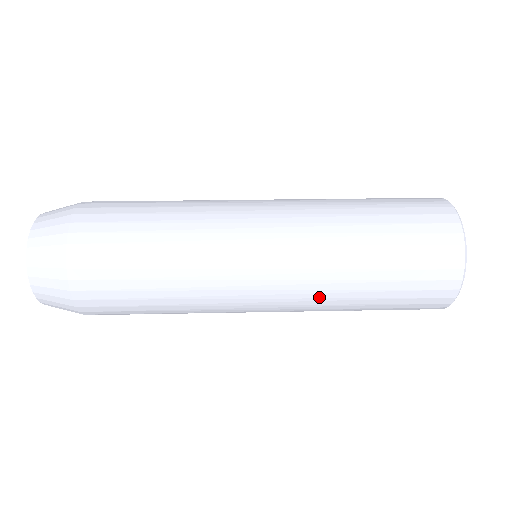
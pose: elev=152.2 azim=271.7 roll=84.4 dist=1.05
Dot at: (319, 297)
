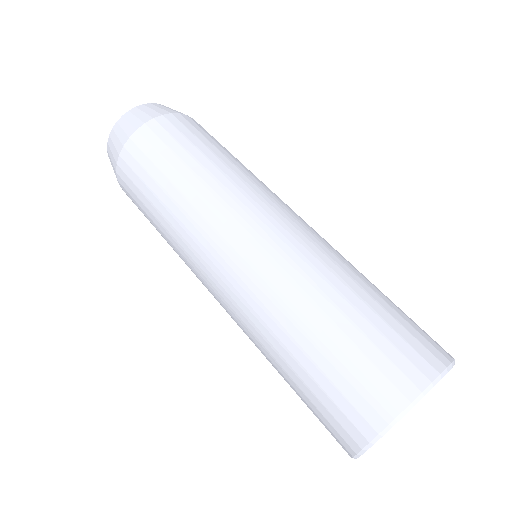
Dot at: occluded
